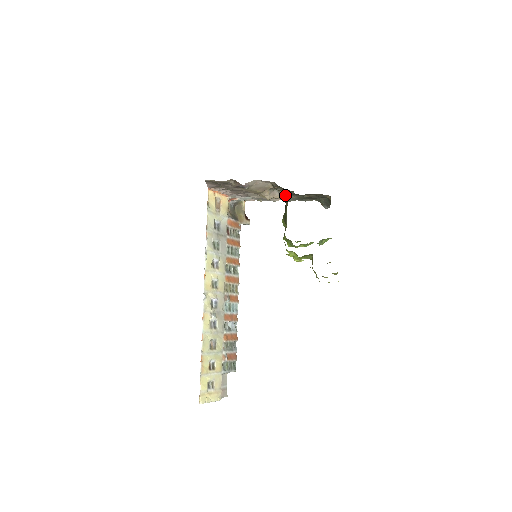
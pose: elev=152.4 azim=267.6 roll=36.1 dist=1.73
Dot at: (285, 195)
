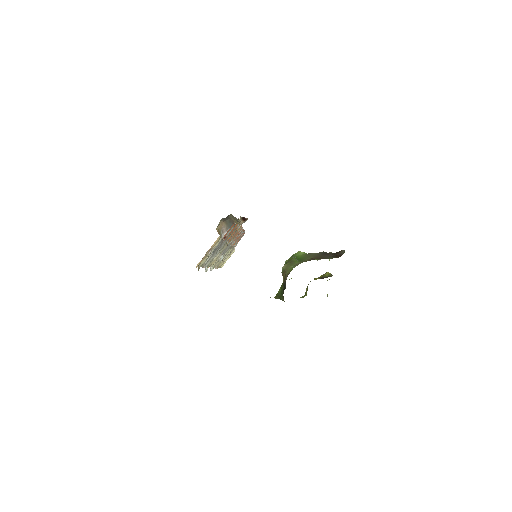
Dot at: occluded
